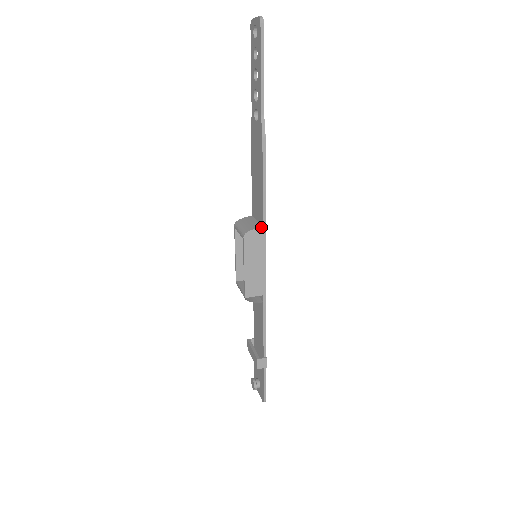
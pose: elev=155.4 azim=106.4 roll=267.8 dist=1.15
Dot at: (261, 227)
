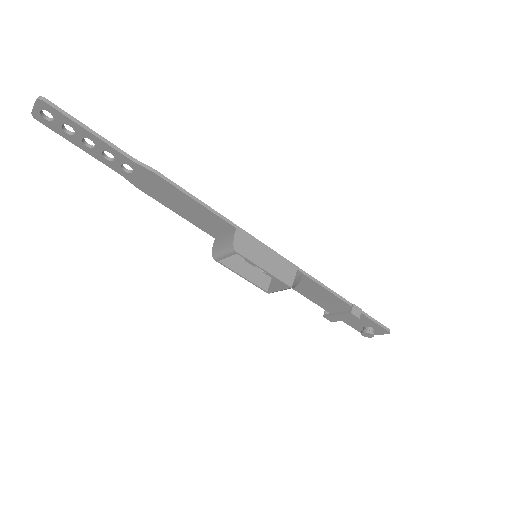
Dot at: (235, 230)
